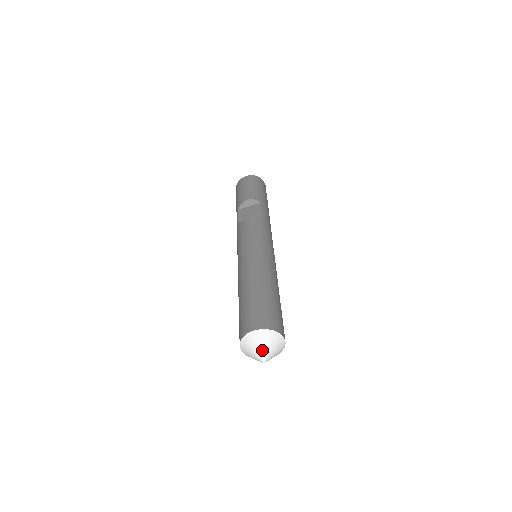
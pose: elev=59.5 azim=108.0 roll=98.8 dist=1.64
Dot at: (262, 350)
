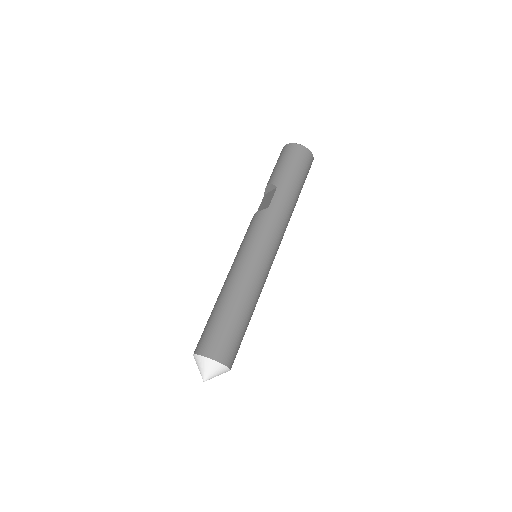
Dot at: (201, 371)
